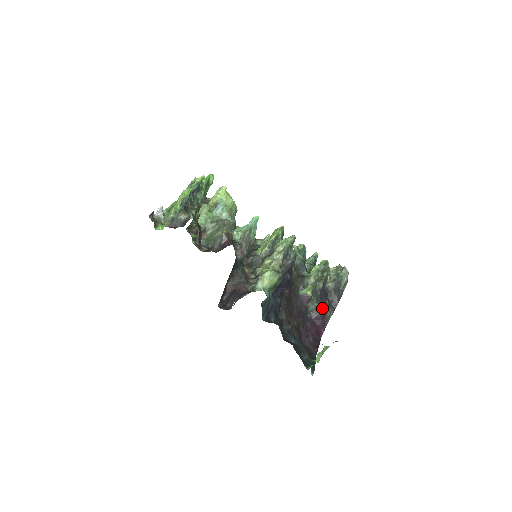
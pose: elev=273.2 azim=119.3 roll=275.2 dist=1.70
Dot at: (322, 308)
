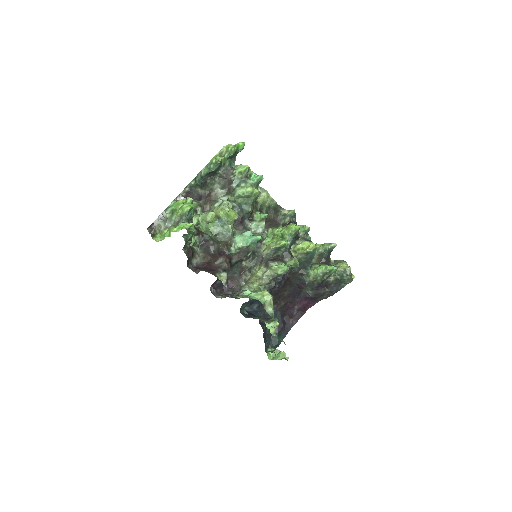
Dot at: (315, 295)
